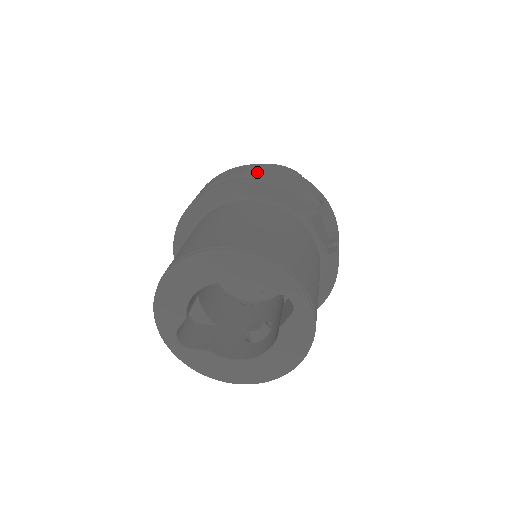
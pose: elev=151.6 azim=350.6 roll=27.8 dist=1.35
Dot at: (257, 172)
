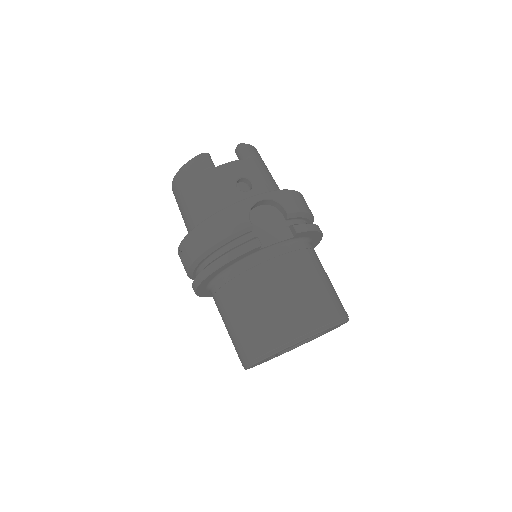
Dot at: (198, 255)
